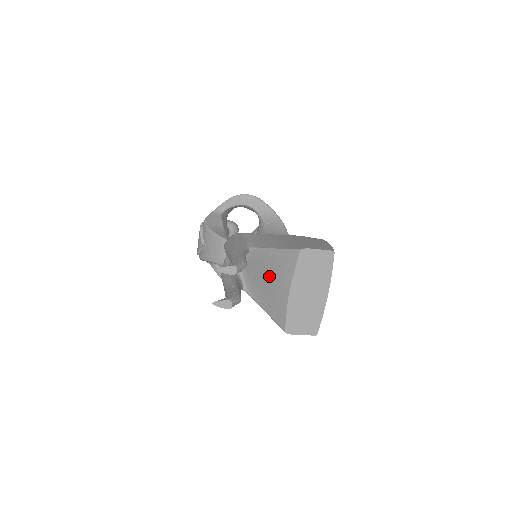
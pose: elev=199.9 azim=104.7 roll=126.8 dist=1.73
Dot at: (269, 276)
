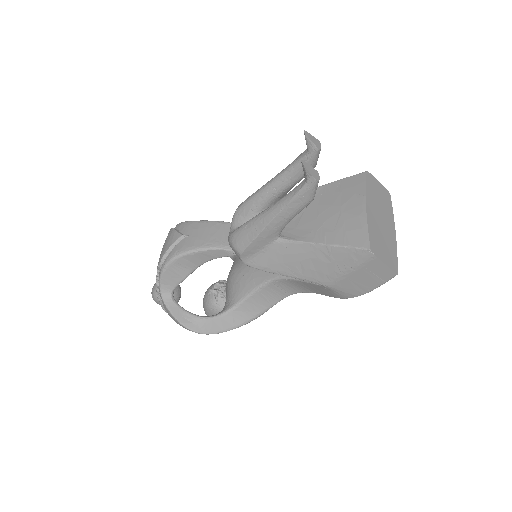
Dot at: (325, 207)
